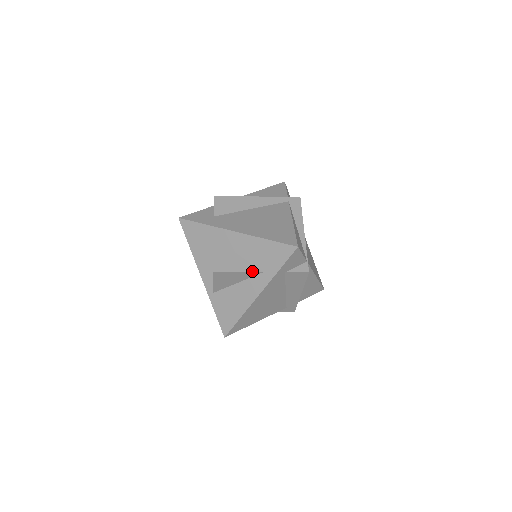
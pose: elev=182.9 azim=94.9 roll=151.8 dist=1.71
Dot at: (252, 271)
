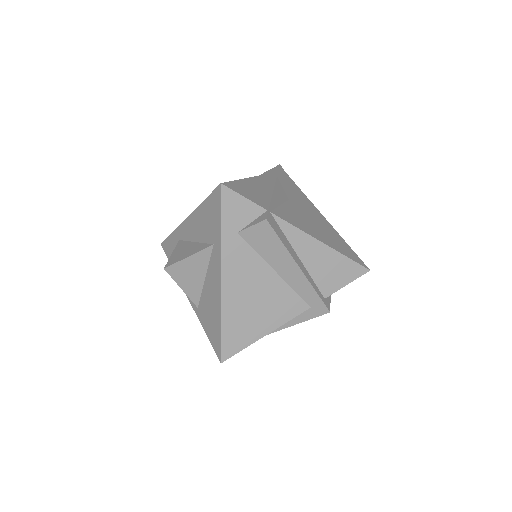
Dot at: (202, 249)
